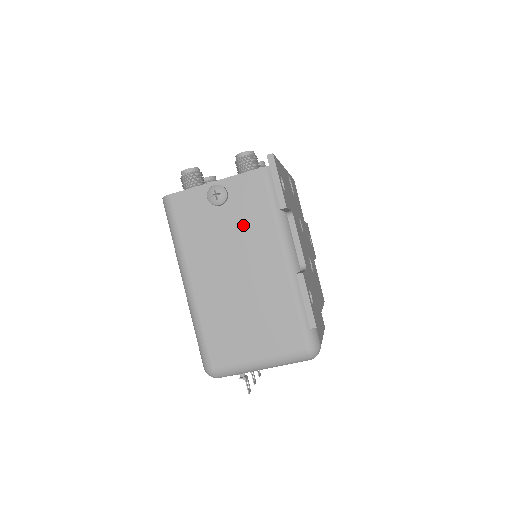
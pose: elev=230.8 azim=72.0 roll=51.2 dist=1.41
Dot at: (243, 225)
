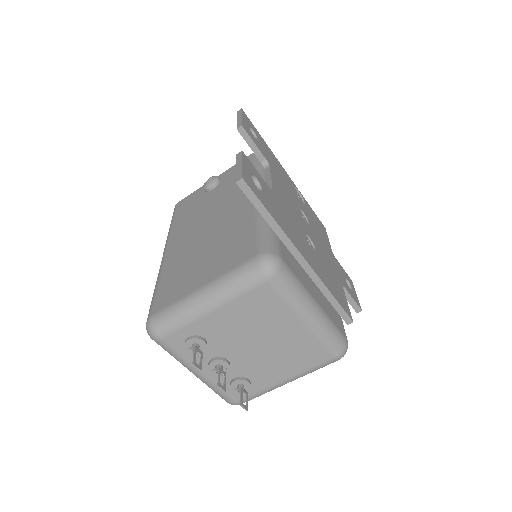
Dot at: (225, 192)
